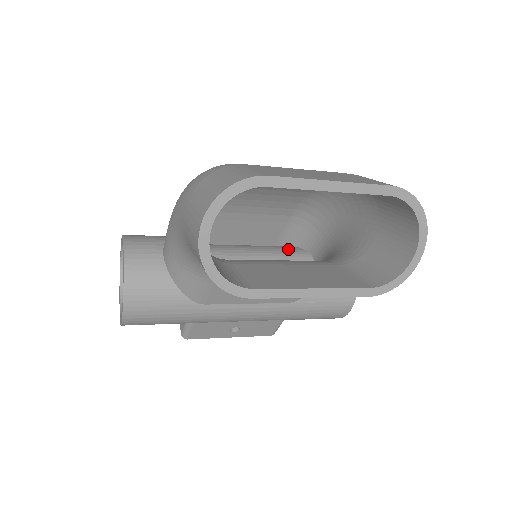
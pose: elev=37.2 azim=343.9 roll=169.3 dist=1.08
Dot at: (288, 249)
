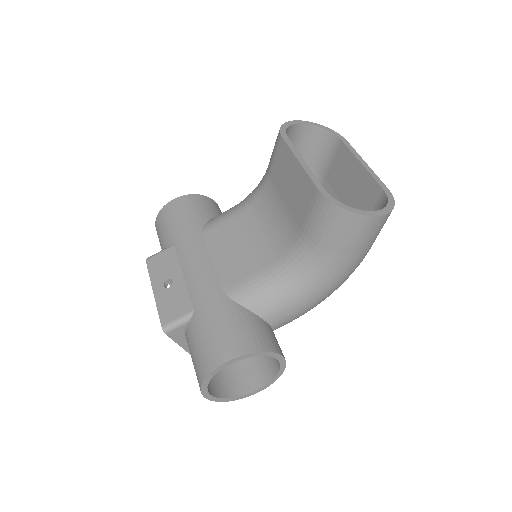
Dot at: occluded
